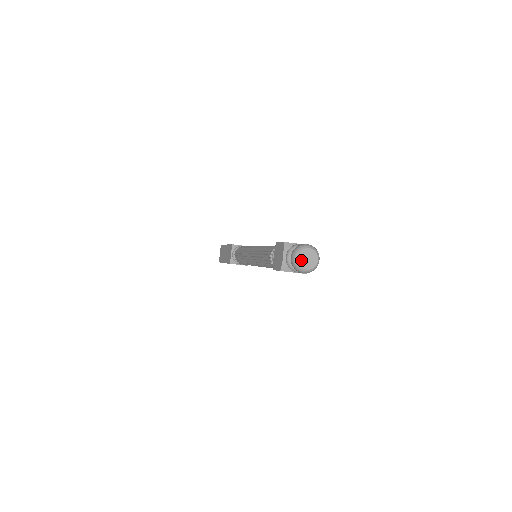
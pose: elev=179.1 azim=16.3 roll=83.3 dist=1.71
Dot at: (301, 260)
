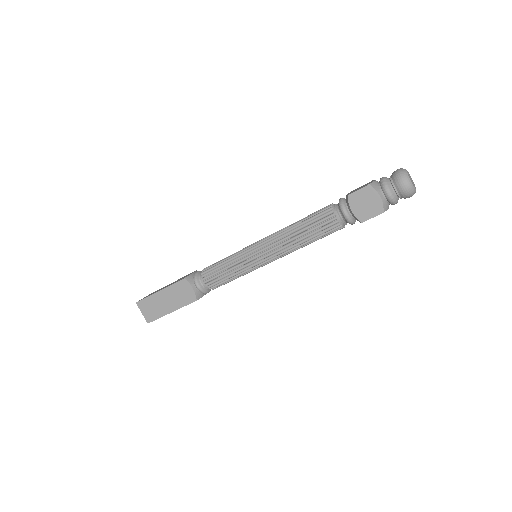
Dot at: (408, 173)
